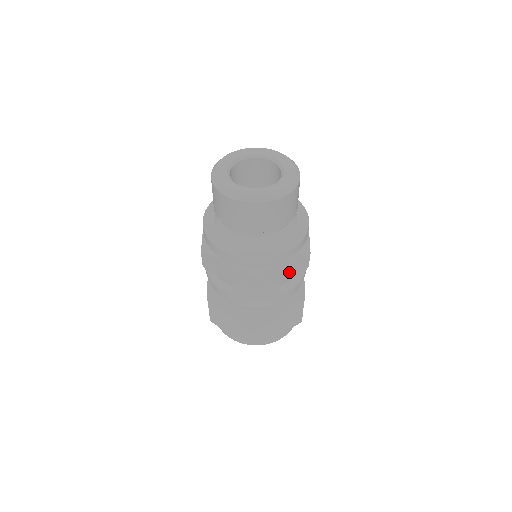
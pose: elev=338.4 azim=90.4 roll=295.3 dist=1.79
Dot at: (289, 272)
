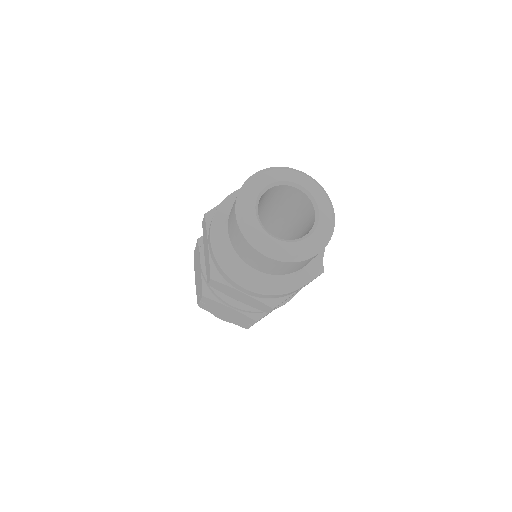
Dot at: (300, 289)
